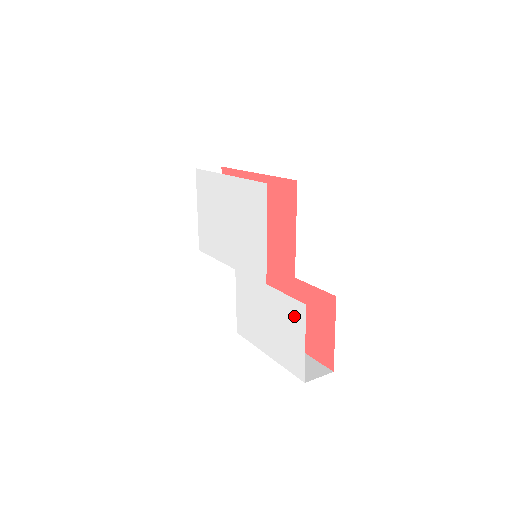
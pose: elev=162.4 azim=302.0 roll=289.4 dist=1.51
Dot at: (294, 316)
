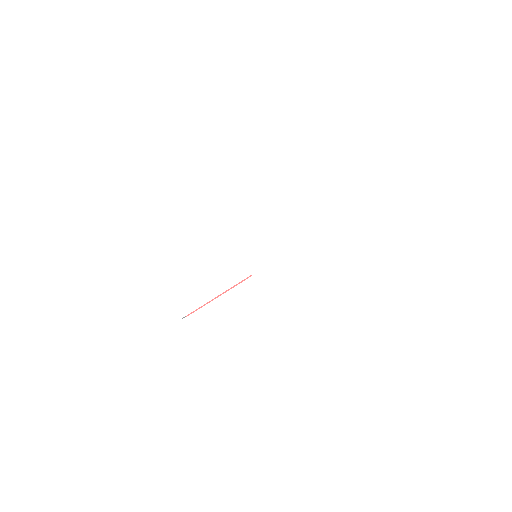
Dot at: (341, 234)
